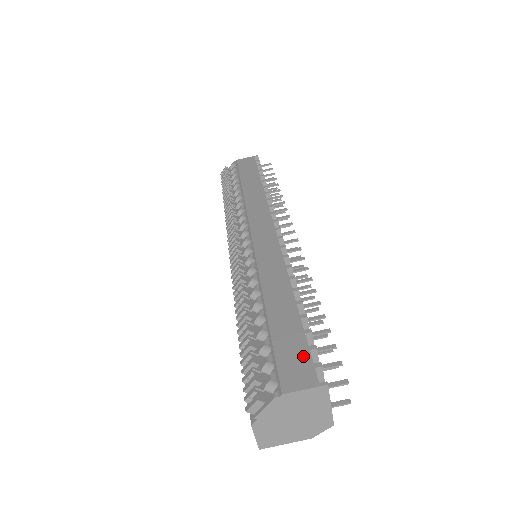
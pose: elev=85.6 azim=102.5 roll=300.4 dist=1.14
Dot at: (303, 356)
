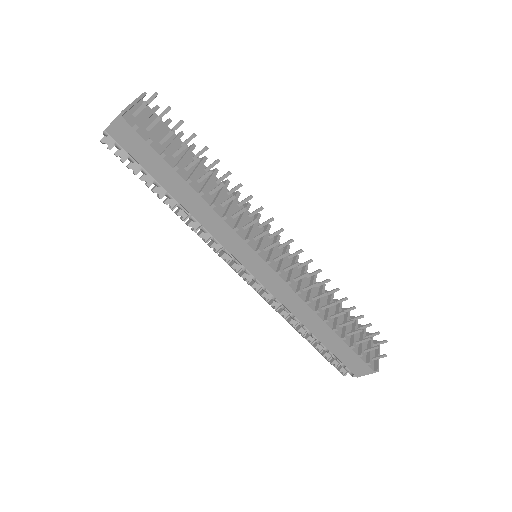
Dot at: (357, 361)
